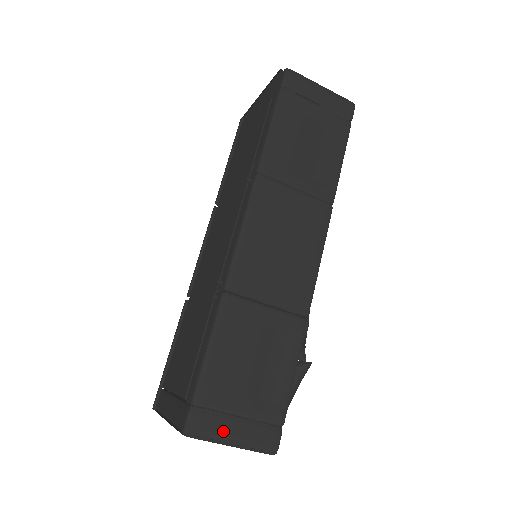
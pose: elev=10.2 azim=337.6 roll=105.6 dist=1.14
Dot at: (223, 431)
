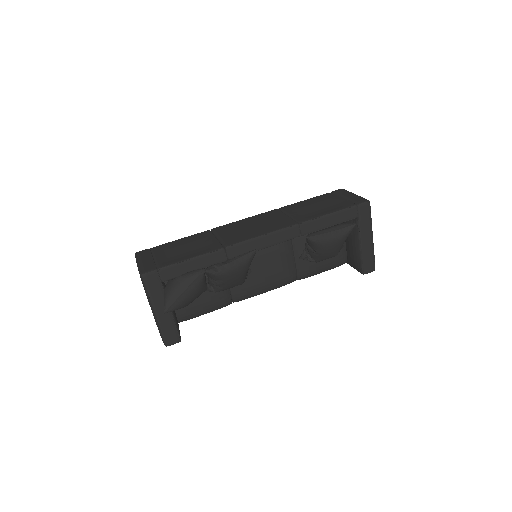
Dot at: (143, 258)
